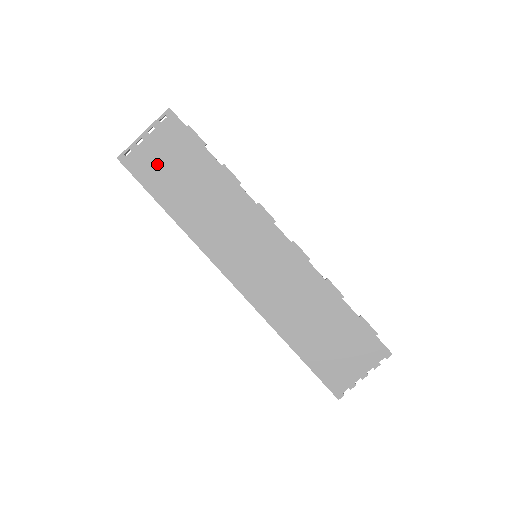
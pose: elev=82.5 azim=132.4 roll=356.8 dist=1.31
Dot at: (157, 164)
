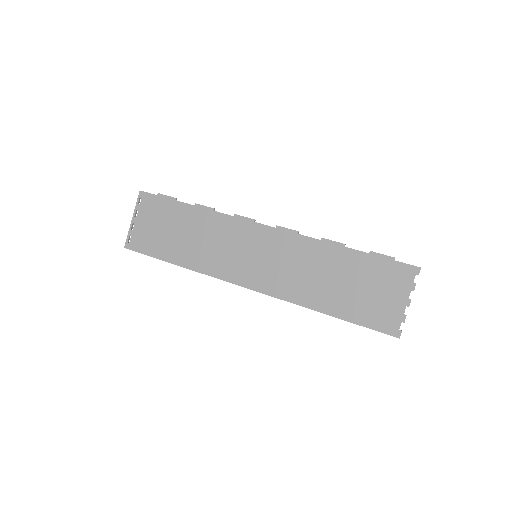
Dot at: (151, 234)
